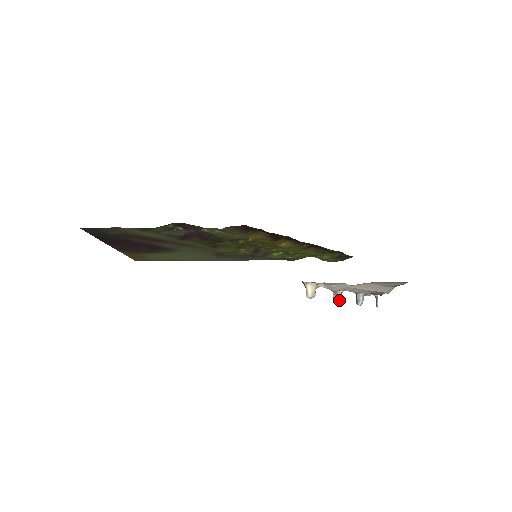
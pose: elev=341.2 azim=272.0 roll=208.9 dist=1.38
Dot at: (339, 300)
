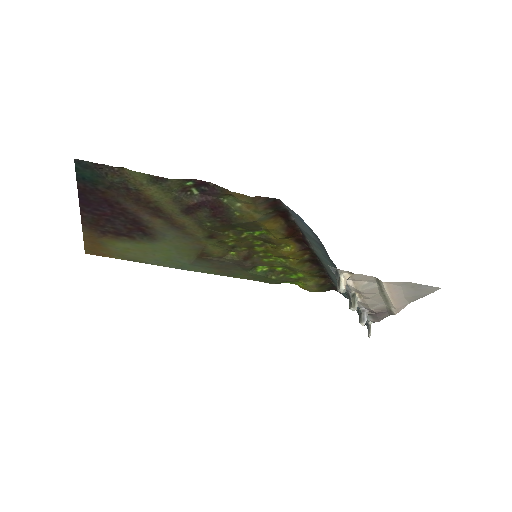
Dot at: (356, 308)
